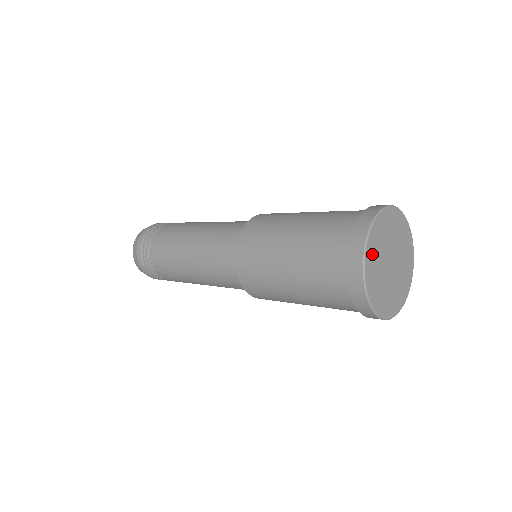
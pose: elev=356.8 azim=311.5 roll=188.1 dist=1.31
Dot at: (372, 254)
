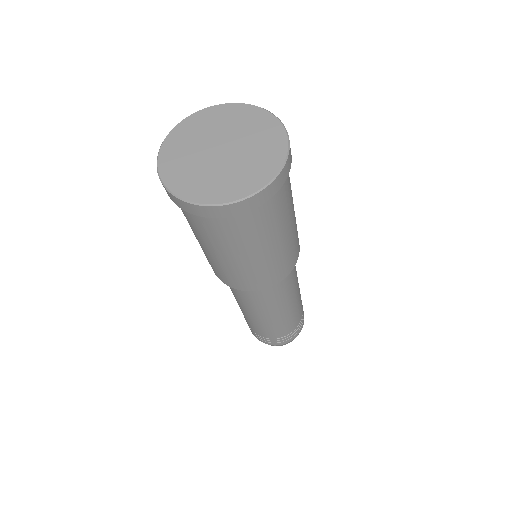
Dot at: (183, 181)
